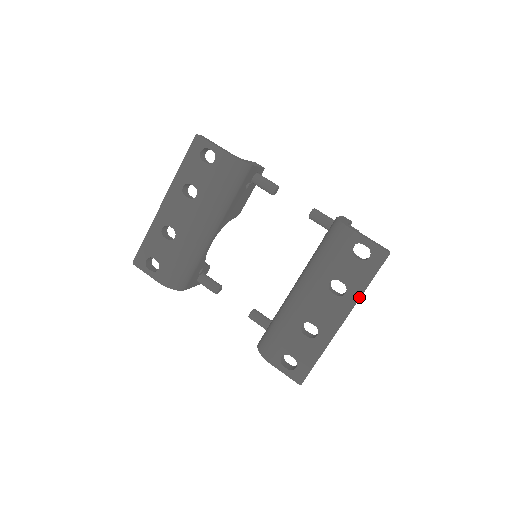
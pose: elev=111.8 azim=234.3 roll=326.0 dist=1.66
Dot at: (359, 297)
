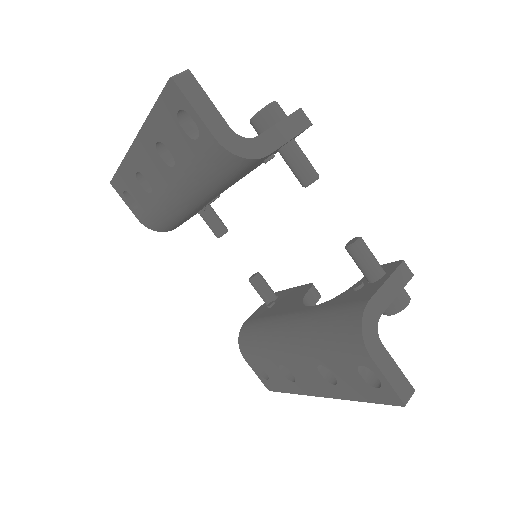
Dot at: (348, 399)
